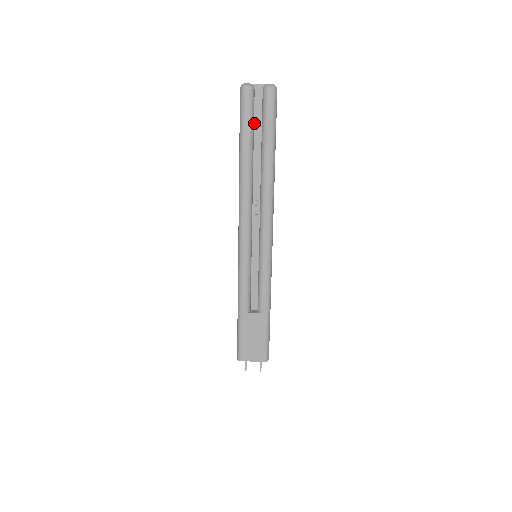
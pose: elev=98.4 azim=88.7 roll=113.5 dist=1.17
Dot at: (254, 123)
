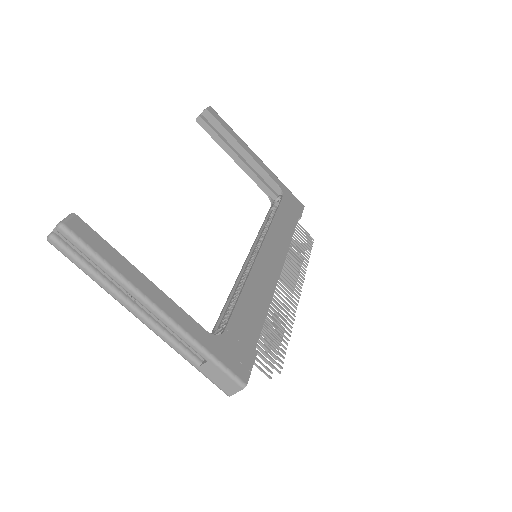
Dot at: (78, 253)
